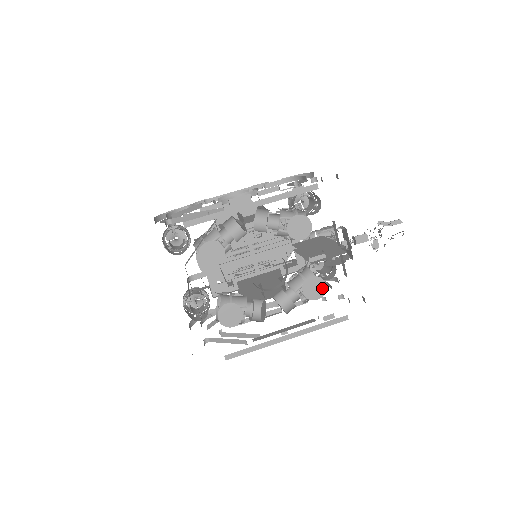
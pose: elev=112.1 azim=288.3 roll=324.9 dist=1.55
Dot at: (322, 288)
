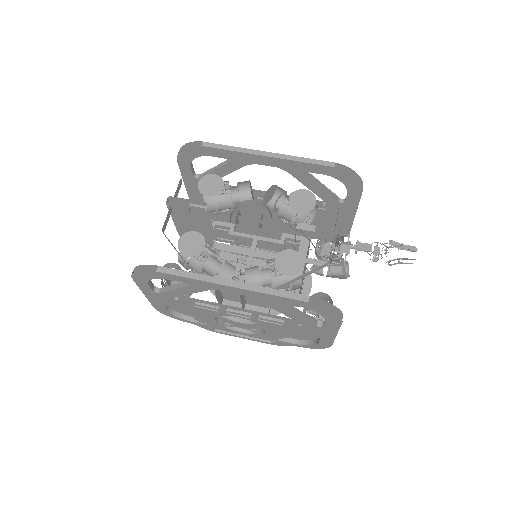
Dot at: (297, 266)
